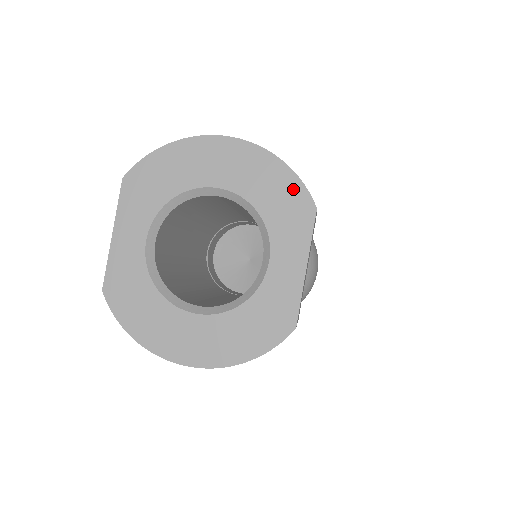
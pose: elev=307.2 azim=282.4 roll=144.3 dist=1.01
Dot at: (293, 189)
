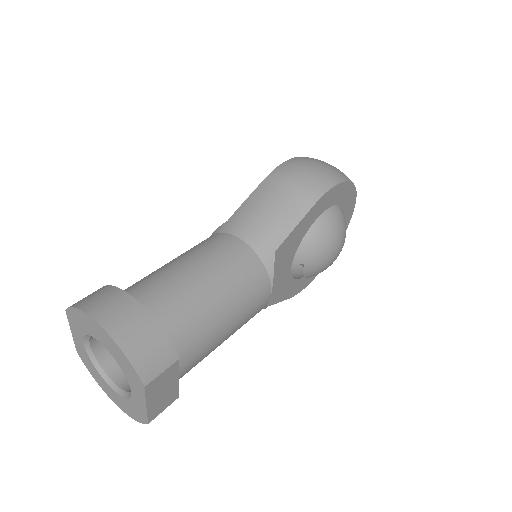
Dot at: (132, 371)
